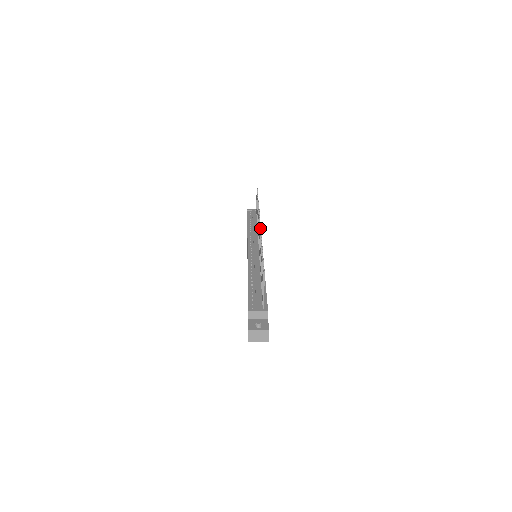
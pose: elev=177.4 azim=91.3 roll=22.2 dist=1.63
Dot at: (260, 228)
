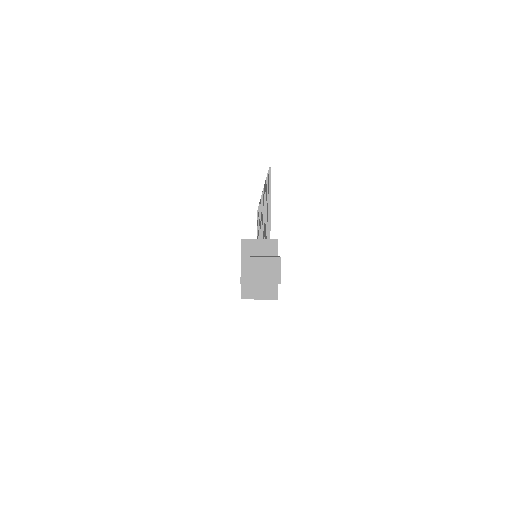
Dot at: occluded
